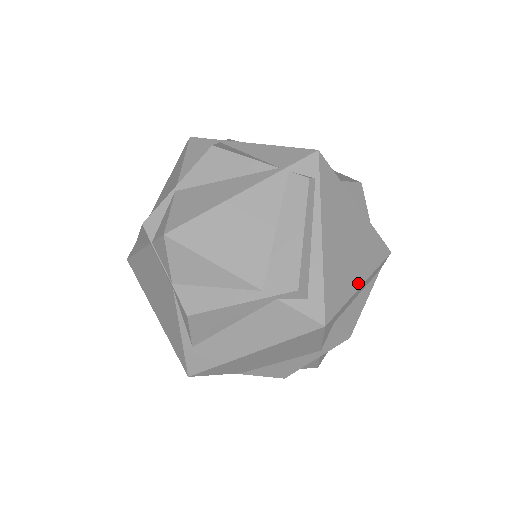
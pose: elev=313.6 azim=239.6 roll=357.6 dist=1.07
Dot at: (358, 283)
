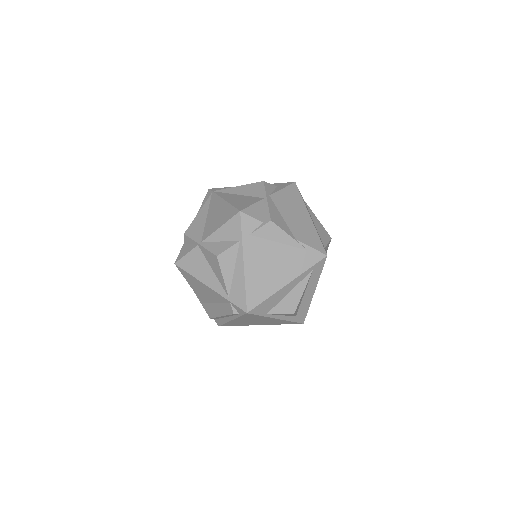
Dot at: occluded
